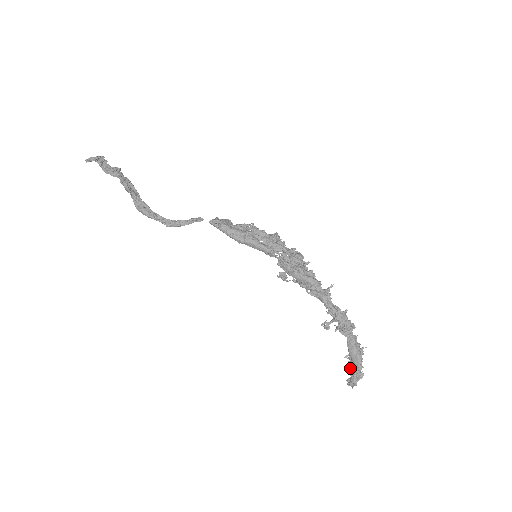
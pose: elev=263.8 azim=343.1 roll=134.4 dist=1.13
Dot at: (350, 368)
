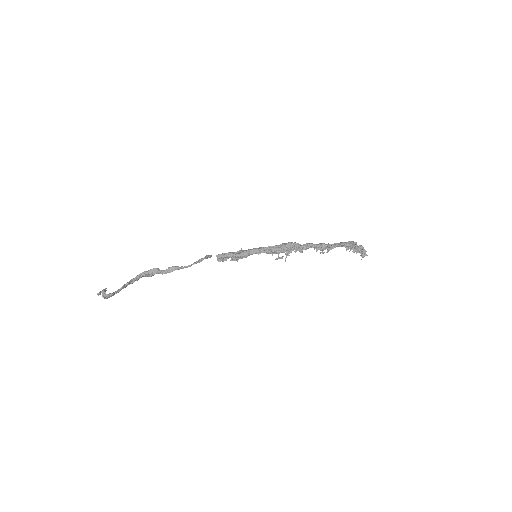
Dot at: (353, 245)
